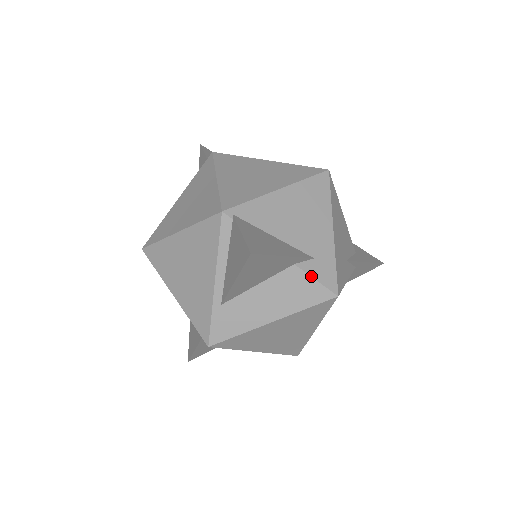
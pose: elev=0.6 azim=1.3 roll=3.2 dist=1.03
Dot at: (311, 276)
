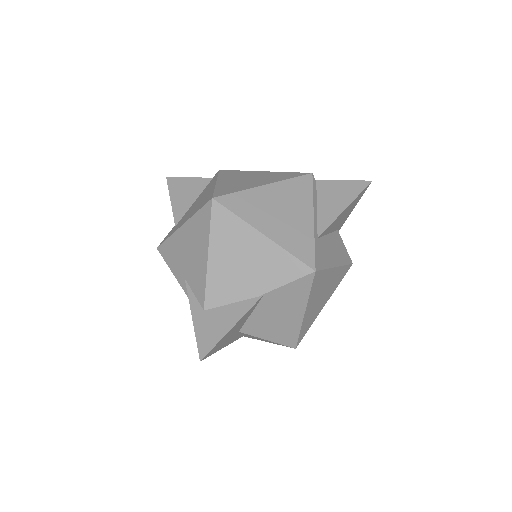
Dot at: (343, 243)
